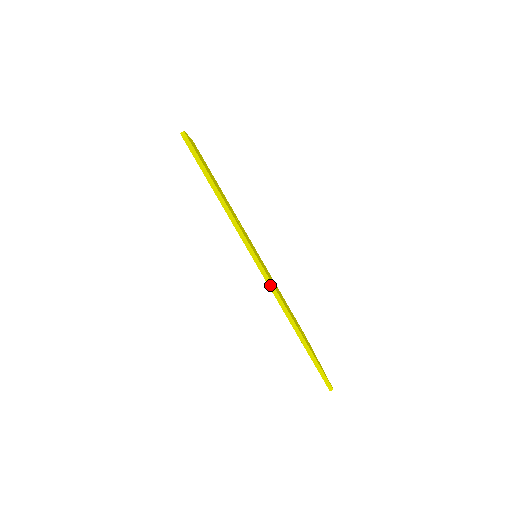
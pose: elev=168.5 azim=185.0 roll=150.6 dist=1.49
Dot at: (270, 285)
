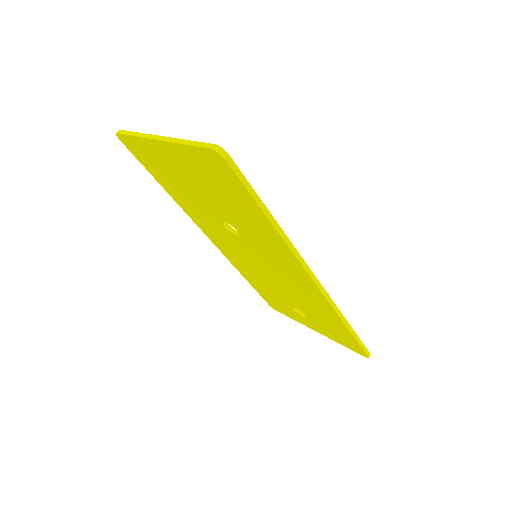
Dot at: (322, 291)
